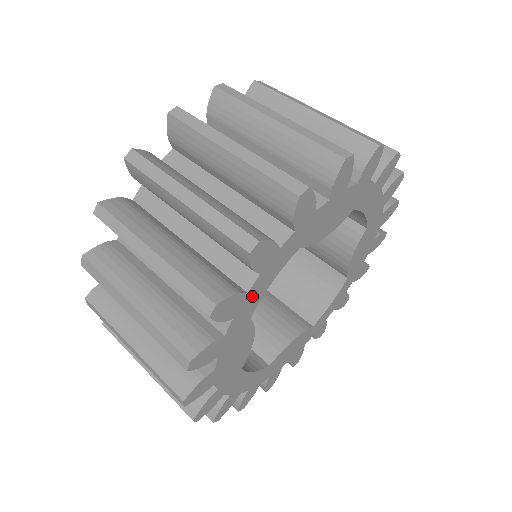
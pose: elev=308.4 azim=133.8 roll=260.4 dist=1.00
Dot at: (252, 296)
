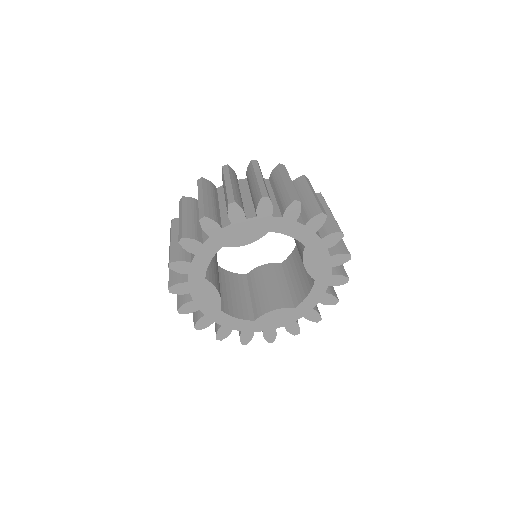
Dot at: (197, 265)
